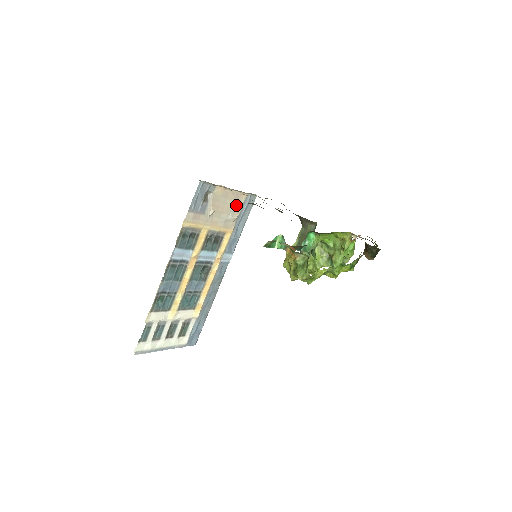
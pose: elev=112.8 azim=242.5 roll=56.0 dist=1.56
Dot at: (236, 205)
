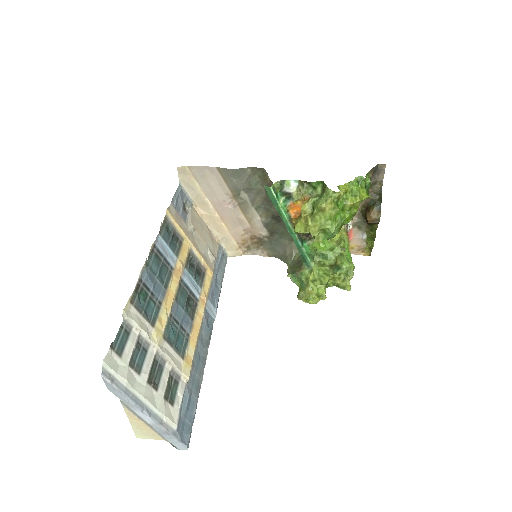
Dot at: (212, 245)
